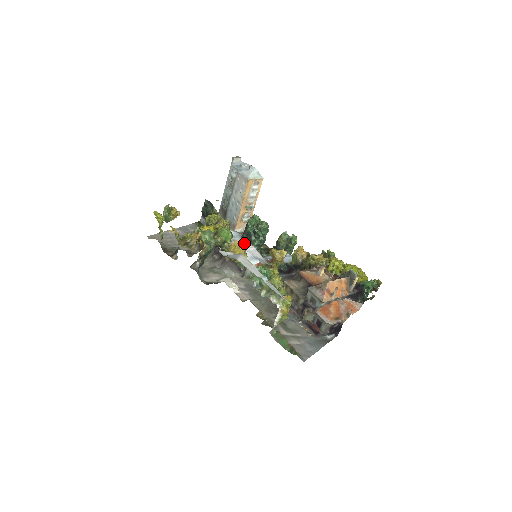
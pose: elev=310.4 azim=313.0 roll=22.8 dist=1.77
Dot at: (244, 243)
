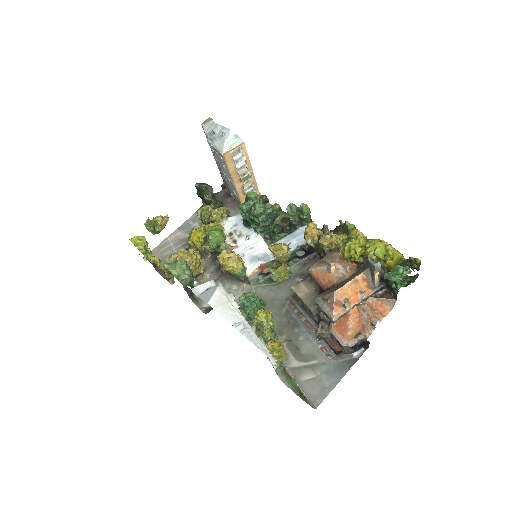
Dot at: (247, 232)
